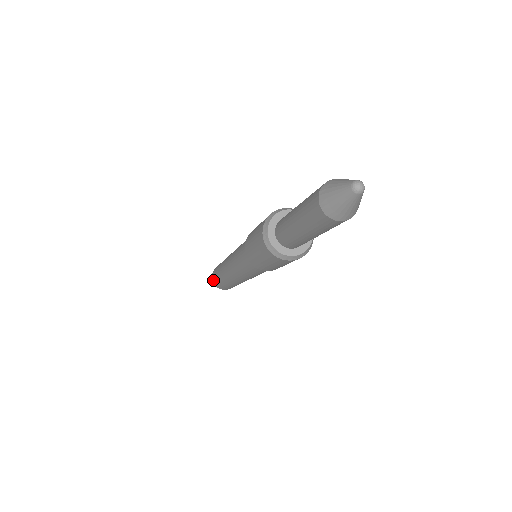
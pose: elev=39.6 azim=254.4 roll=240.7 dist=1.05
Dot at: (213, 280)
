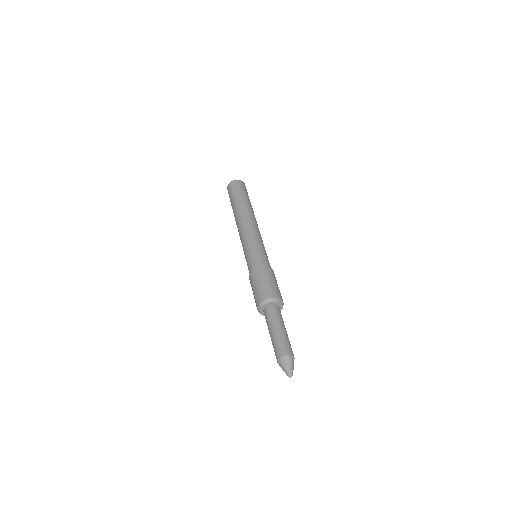
Dot at: (228, 192)
